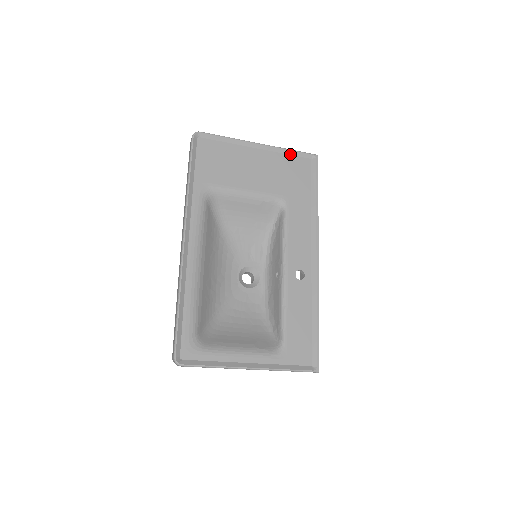
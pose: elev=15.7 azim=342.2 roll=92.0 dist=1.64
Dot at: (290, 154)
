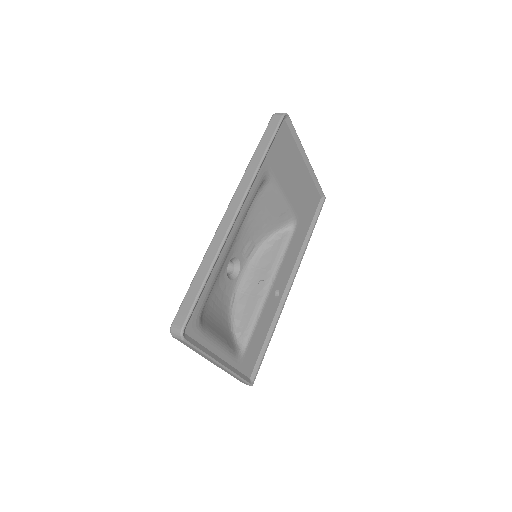
Dot at: (315, 184)
